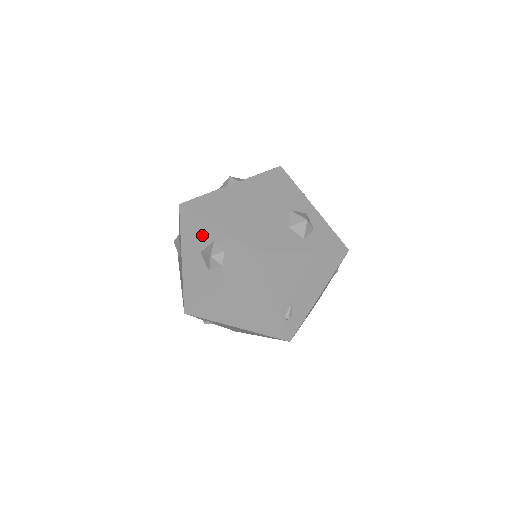
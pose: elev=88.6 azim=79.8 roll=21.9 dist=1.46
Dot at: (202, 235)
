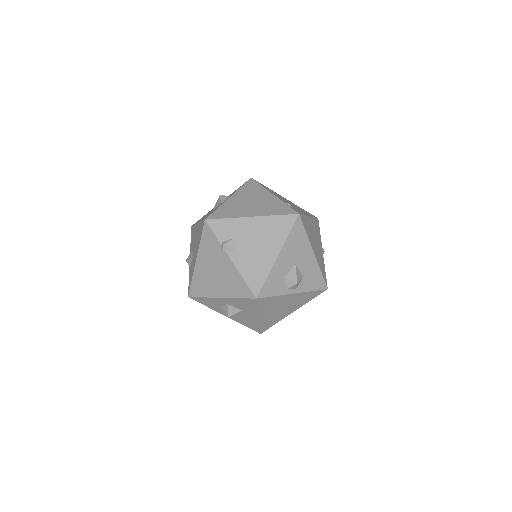
Dot at: (211, 210)
